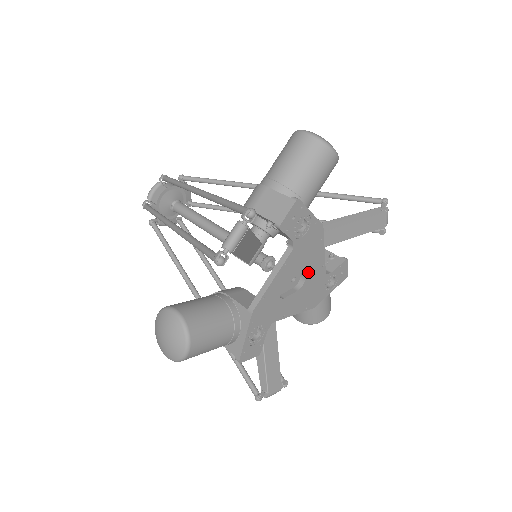
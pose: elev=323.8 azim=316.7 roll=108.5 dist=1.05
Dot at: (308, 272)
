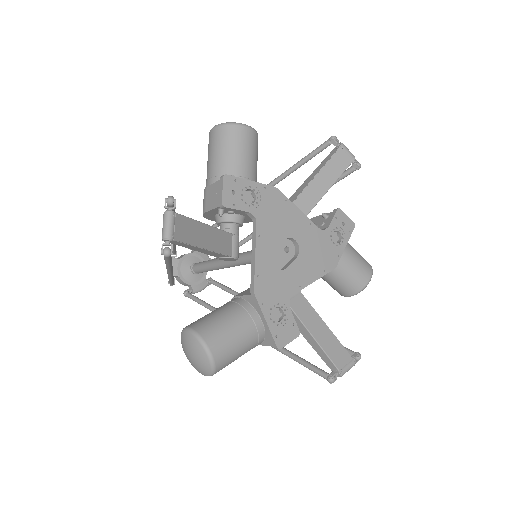
Dot at: (295, 236)
